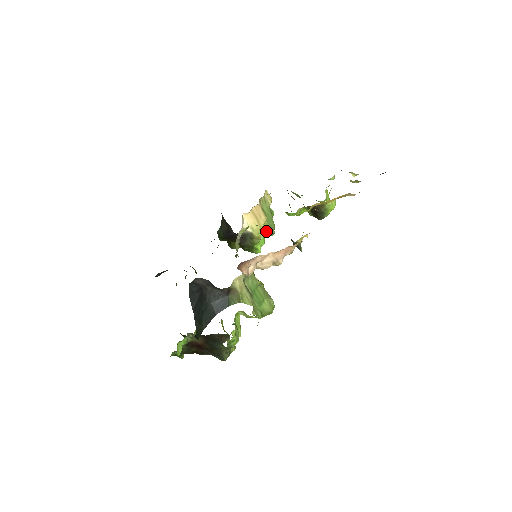
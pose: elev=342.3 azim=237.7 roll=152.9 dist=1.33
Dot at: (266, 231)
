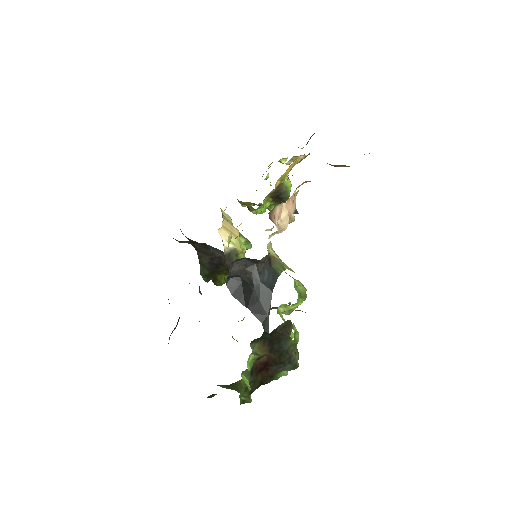
Dot at: occluded
